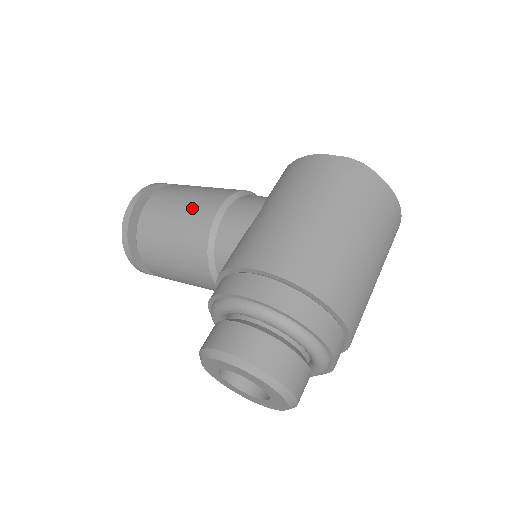
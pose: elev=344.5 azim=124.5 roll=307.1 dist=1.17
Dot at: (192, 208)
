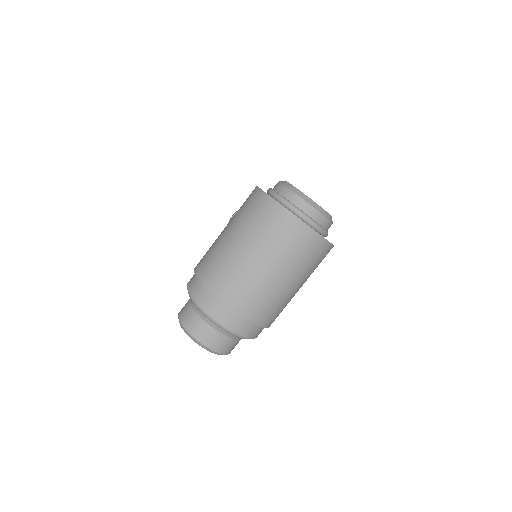
Dot at: occluded
